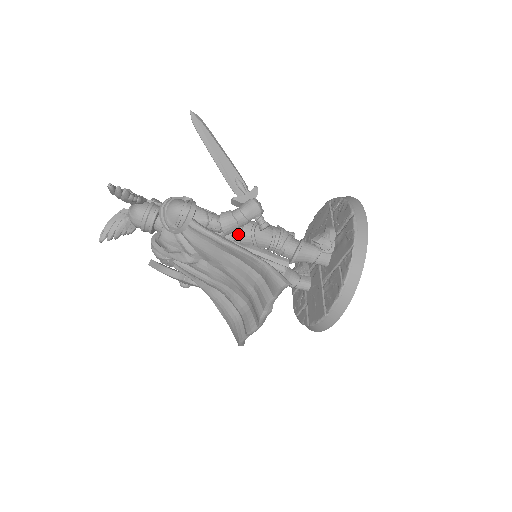
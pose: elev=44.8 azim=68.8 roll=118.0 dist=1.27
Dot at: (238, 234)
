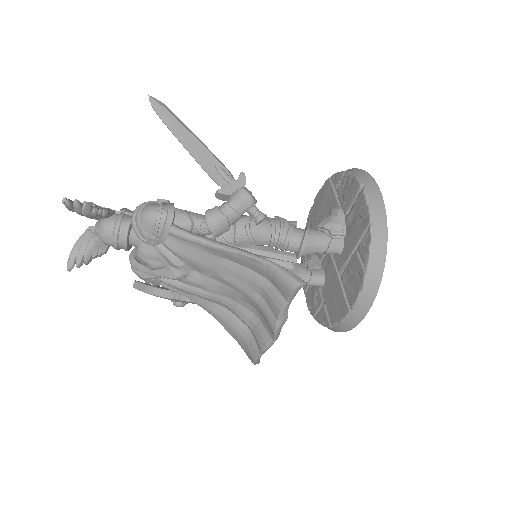
Dot at: (231, 234)
